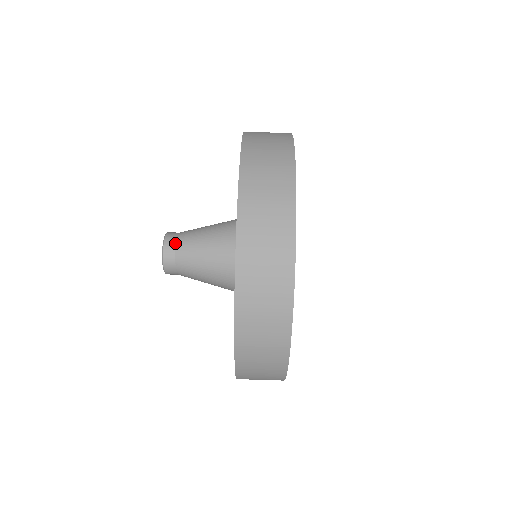
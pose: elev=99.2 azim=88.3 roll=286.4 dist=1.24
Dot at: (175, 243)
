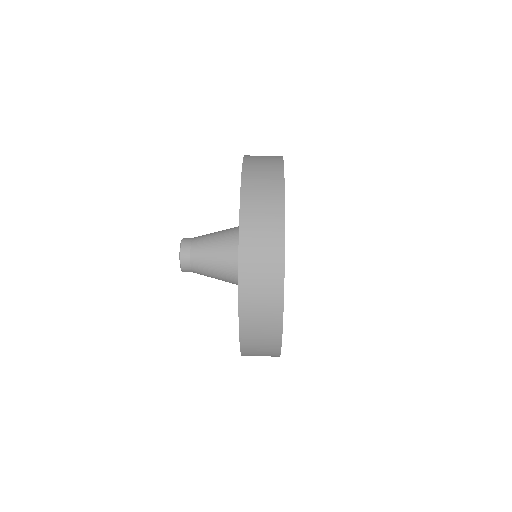
Dot at: (192, 238)
